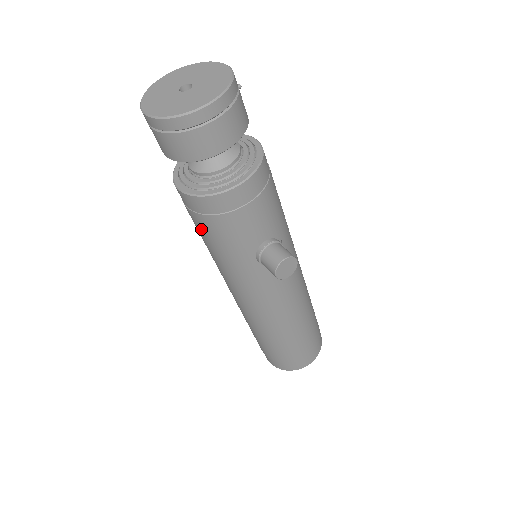
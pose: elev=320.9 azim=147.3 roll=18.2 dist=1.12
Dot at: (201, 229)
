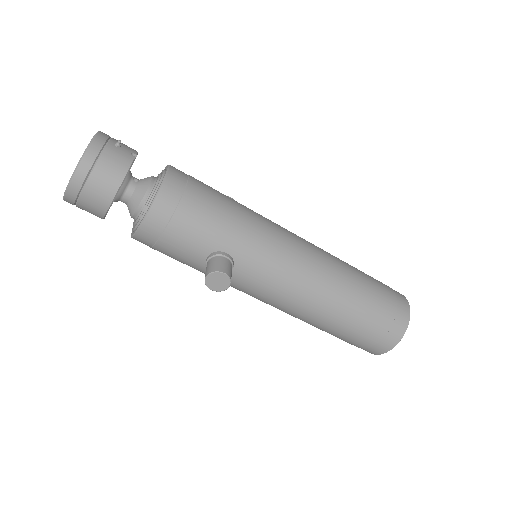
Dot at: occluded
